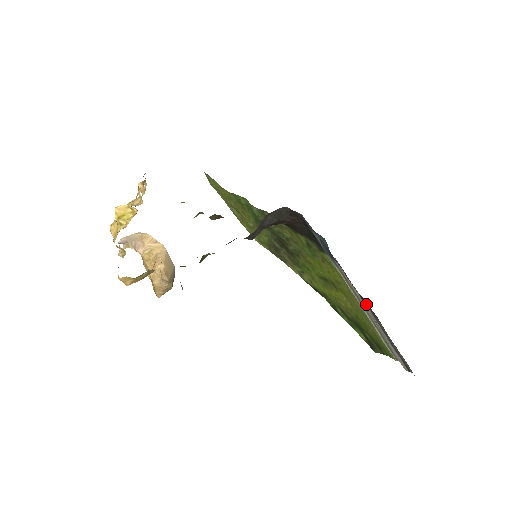
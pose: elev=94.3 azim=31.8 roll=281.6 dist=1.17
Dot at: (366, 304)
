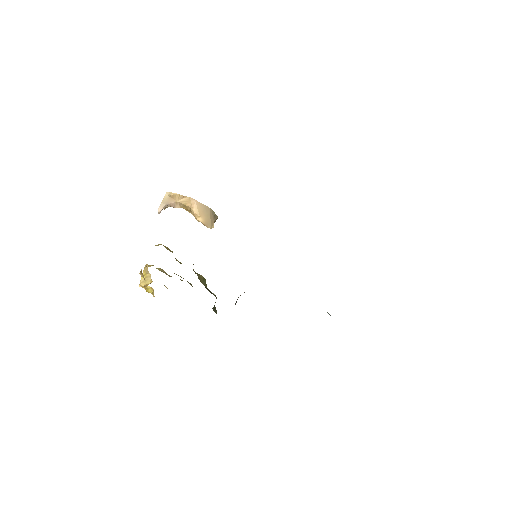
Dot at: occluded
